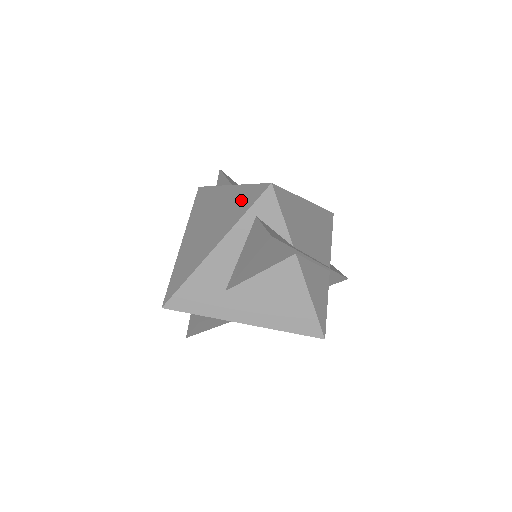
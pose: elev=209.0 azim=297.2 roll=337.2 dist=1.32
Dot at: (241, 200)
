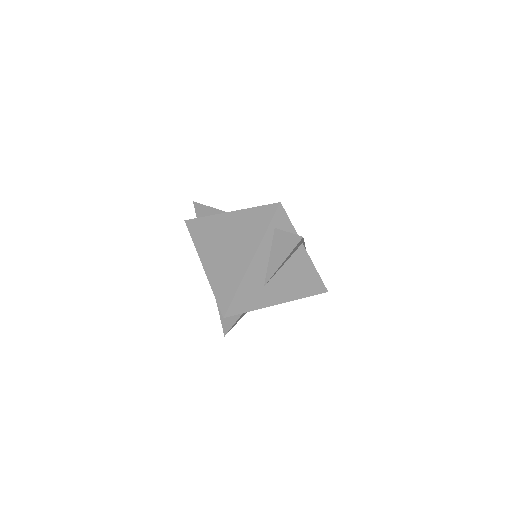
Dot at: (255, 220)
